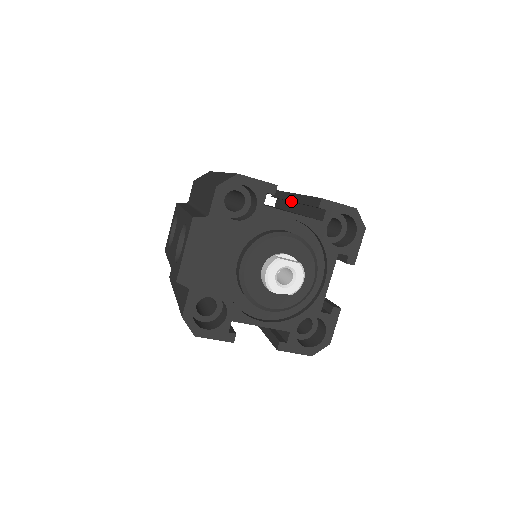
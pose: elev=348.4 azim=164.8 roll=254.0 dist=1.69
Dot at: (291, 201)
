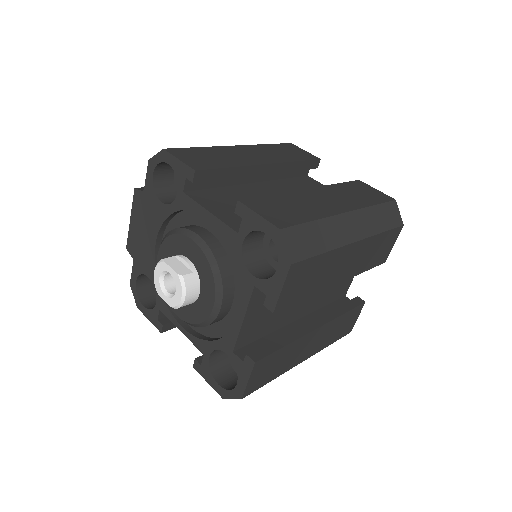
Dot at: occluded
